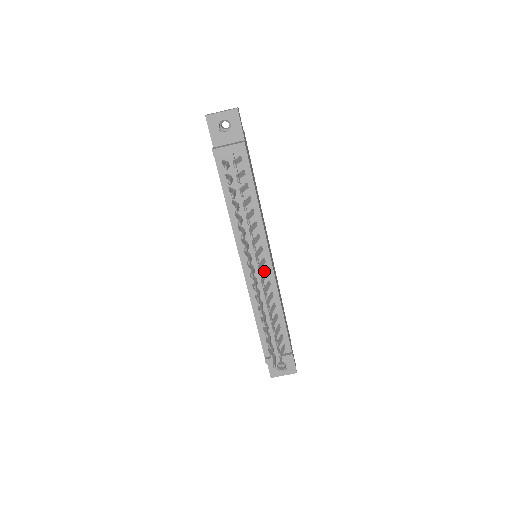
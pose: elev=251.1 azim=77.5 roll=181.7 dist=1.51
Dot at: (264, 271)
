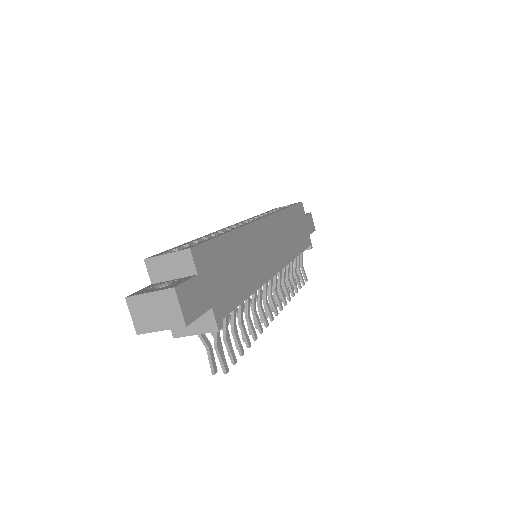
Dot at: occluded
